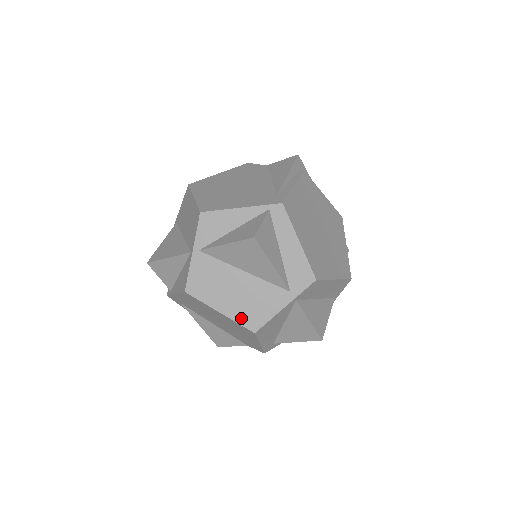
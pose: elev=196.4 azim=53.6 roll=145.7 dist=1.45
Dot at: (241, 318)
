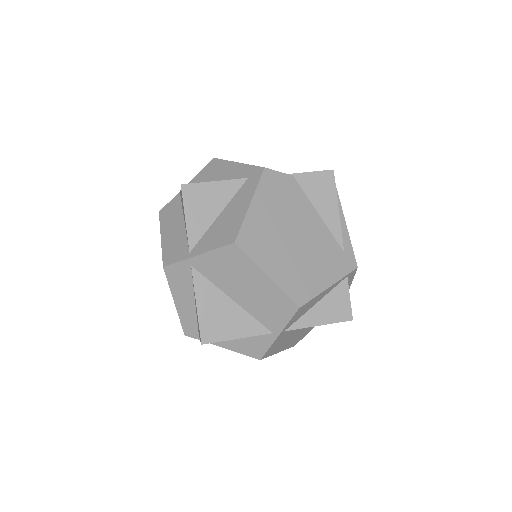
Dot at: (291, 345)
